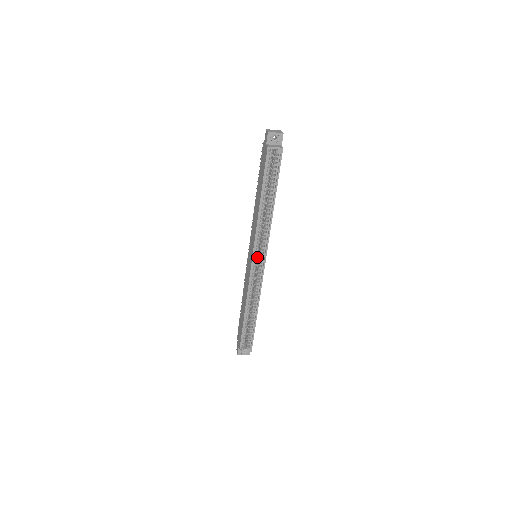
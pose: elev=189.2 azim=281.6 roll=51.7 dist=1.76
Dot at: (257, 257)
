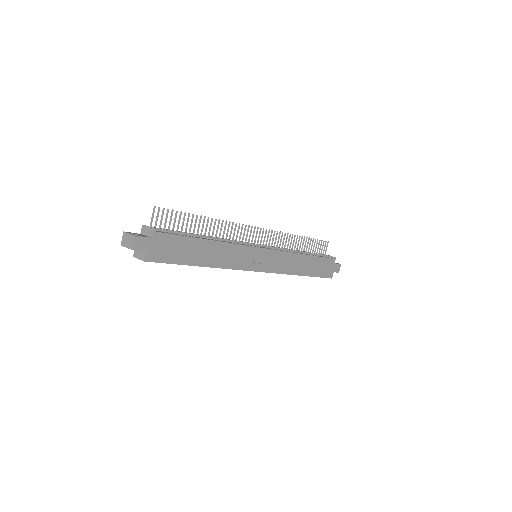
Dot at: occluded
